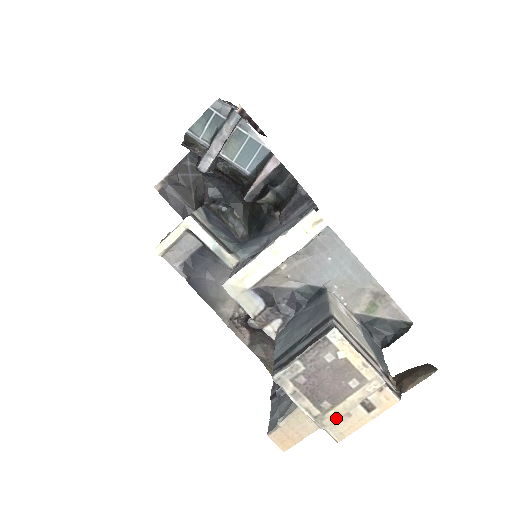
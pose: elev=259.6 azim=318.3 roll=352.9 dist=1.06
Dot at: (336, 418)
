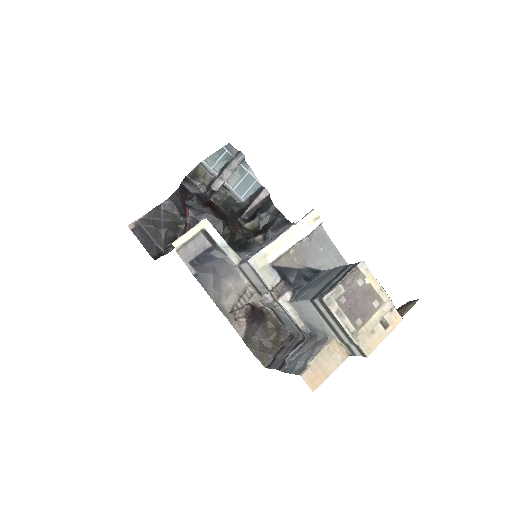
Dot at: (365, 334)
